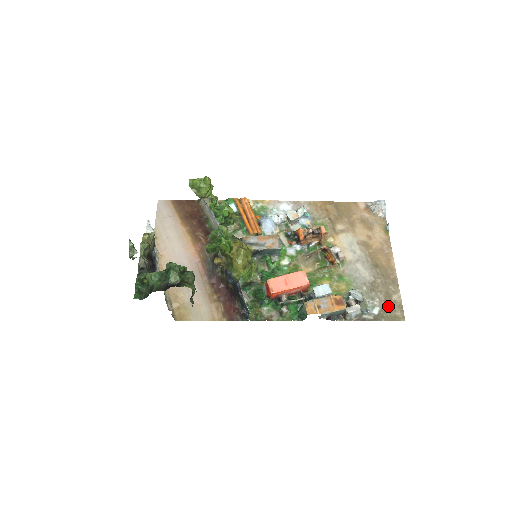
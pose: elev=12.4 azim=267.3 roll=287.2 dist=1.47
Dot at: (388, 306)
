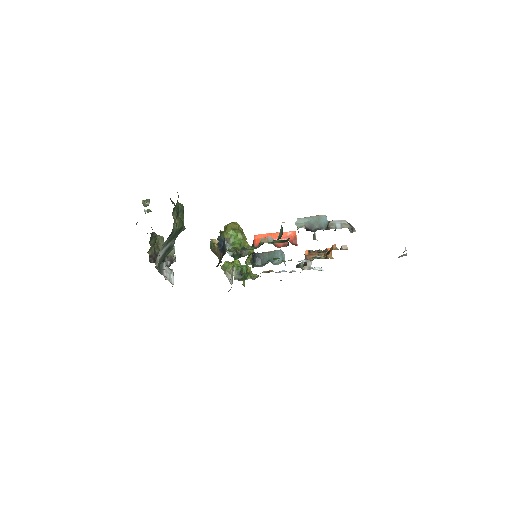
Dot at: occluded
